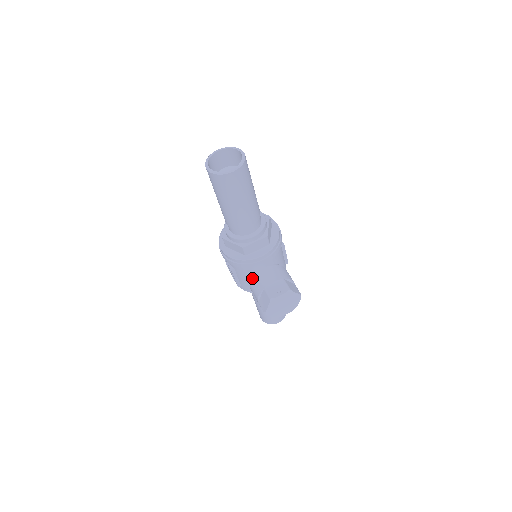
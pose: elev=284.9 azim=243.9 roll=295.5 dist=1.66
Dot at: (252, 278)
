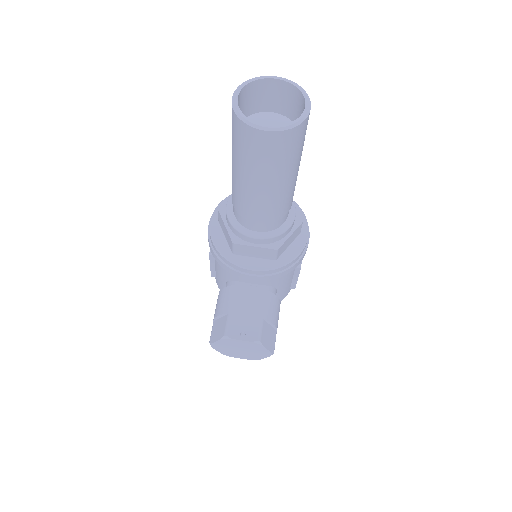
Dot at: (228, 284)
